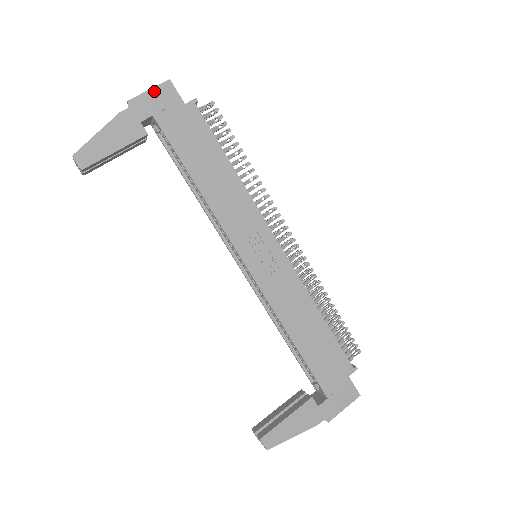
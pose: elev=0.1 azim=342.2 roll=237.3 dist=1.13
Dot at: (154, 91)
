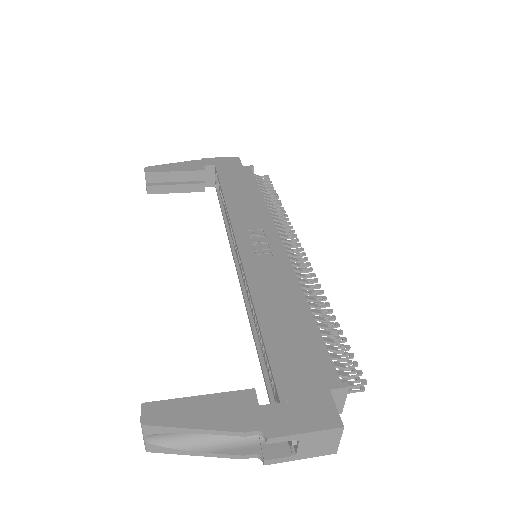
Dot at: (224, 158)
